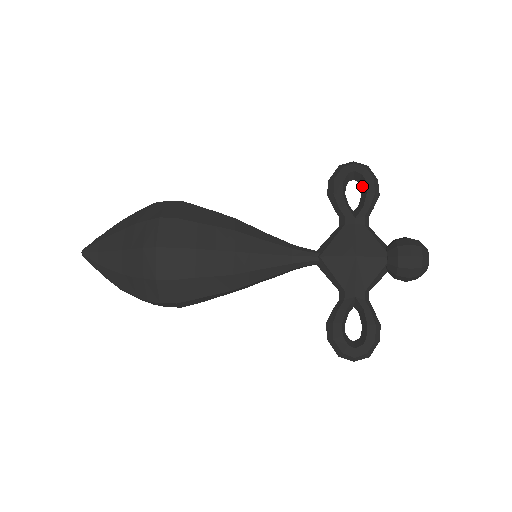
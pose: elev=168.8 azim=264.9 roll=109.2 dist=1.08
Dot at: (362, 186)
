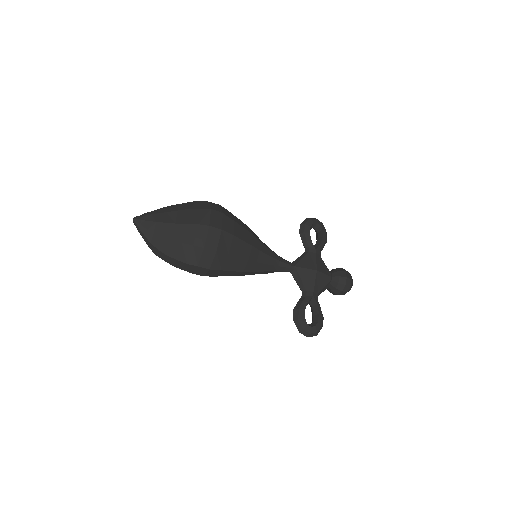
Dot at: (319, 233)
